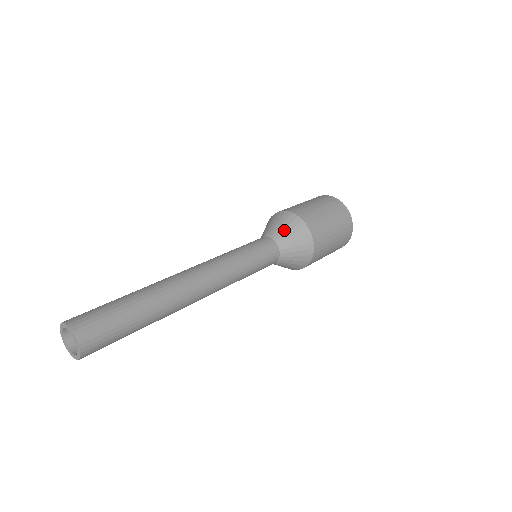
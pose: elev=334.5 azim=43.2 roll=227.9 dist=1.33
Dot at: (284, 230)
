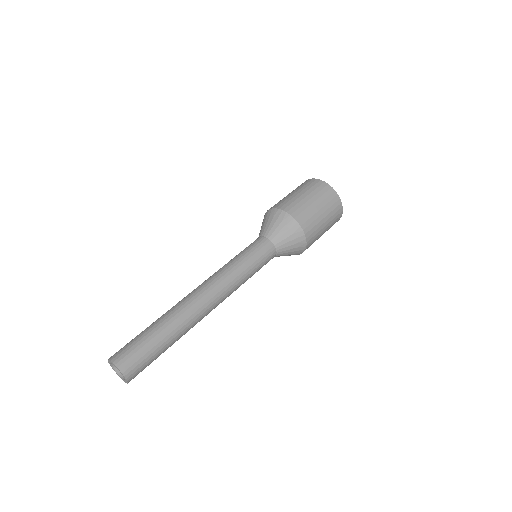
Dot at: (274, 226)
